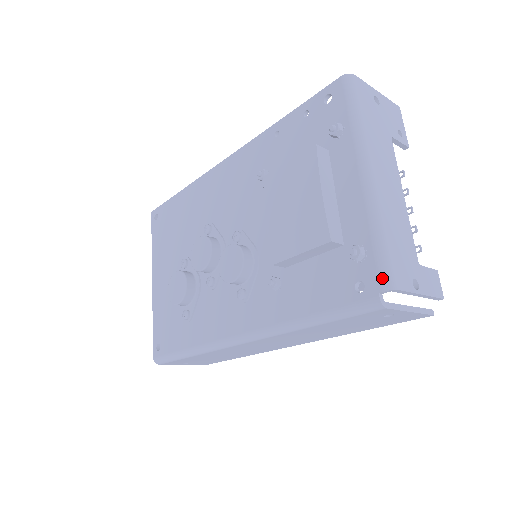
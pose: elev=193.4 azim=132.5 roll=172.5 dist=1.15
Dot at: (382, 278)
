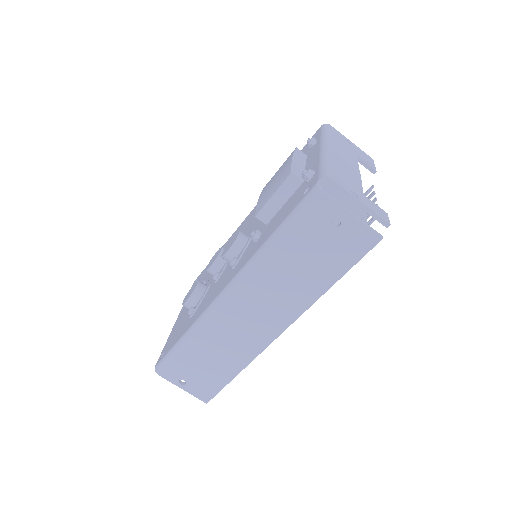
Dot at: (320, 175)
